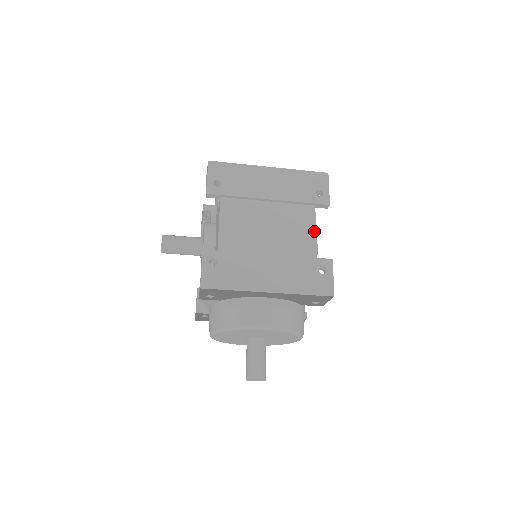
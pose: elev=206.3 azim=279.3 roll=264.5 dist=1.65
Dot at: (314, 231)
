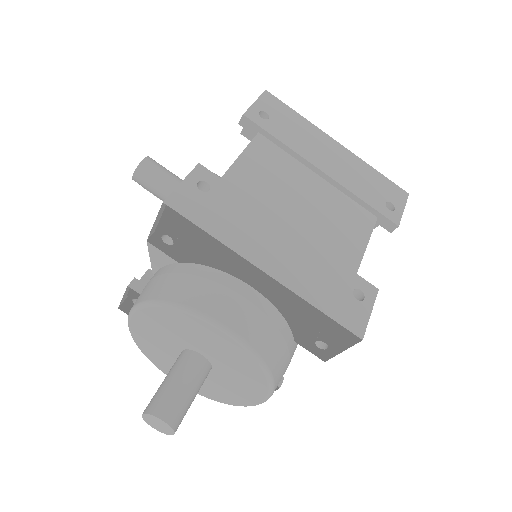
Dot at: (365, 243)
